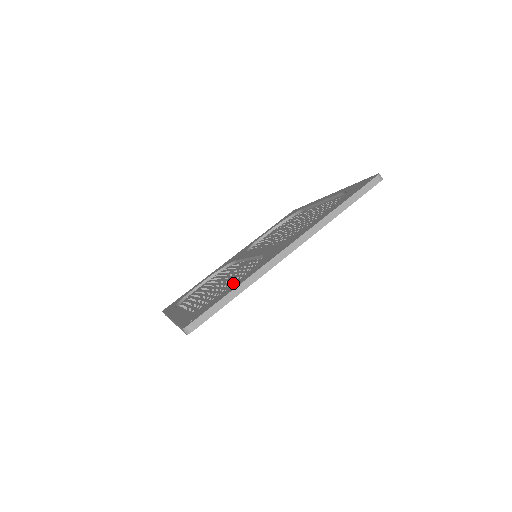
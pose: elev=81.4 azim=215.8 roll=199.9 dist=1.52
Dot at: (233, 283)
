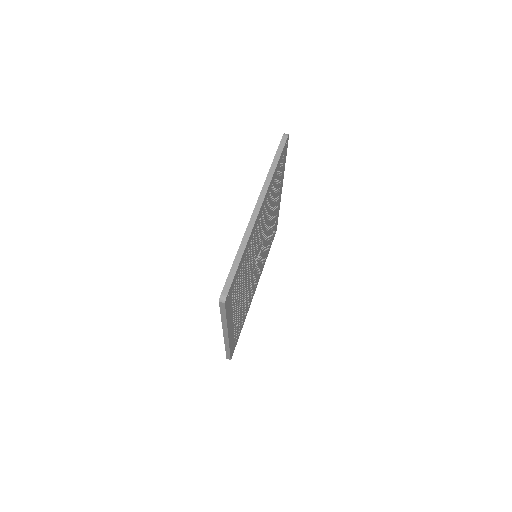
Dot at: occluded
